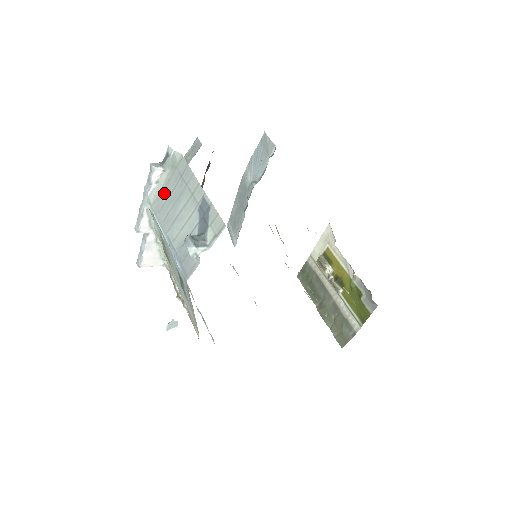
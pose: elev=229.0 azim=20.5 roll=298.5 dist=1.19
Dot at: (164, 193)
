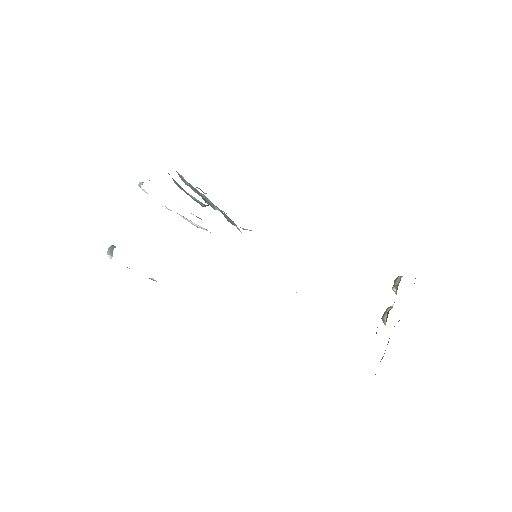
Dot at: occluded
